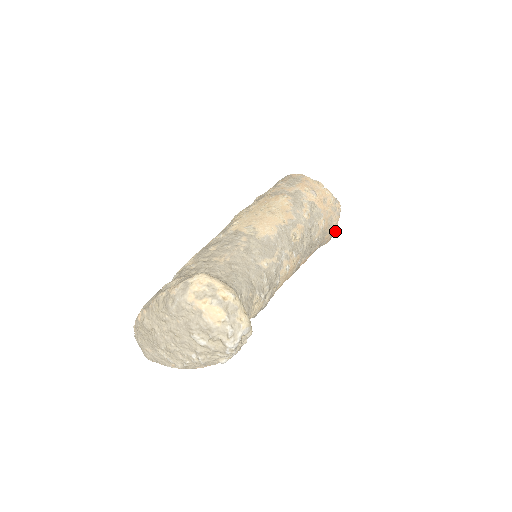
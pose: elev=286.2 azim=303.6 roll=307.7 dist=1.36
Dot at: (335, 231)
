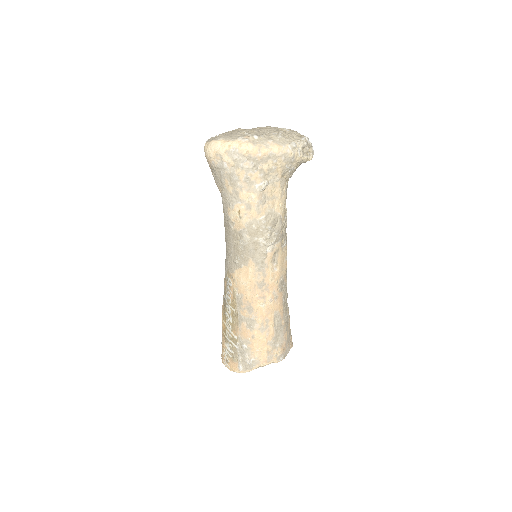
Dot at: (286, 354)
